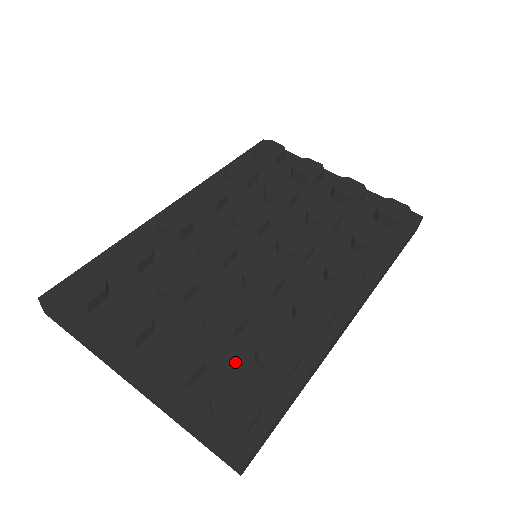
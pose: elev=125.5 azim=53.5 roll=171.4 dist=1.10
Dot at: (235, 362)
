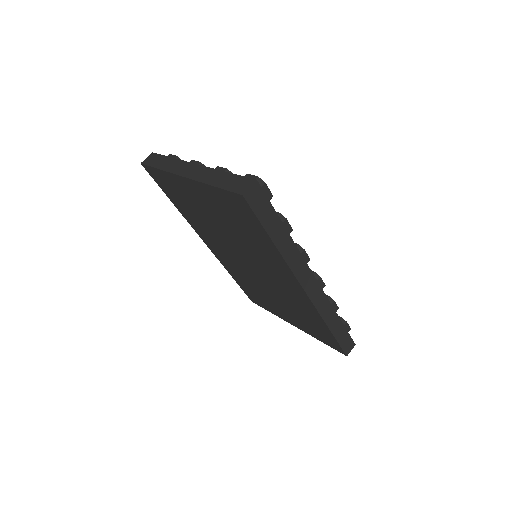
Dot at: occluded
